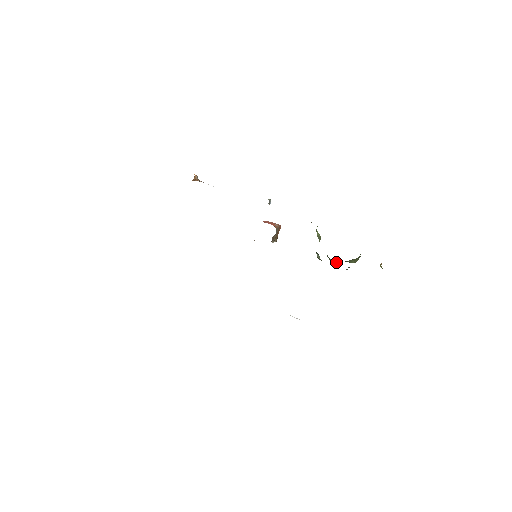
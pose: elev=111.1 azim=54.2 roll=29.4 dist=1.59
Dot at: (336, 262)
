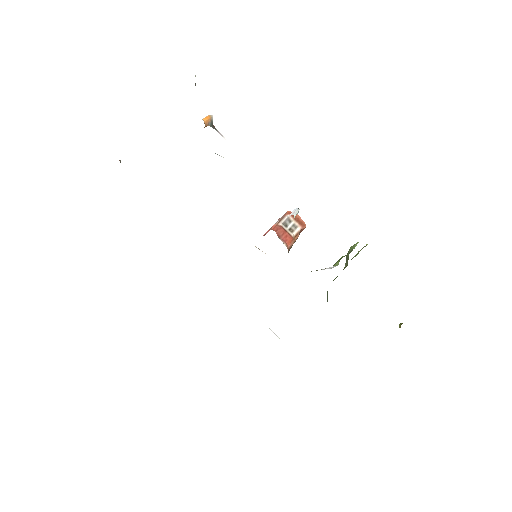
Dot at: occluded
